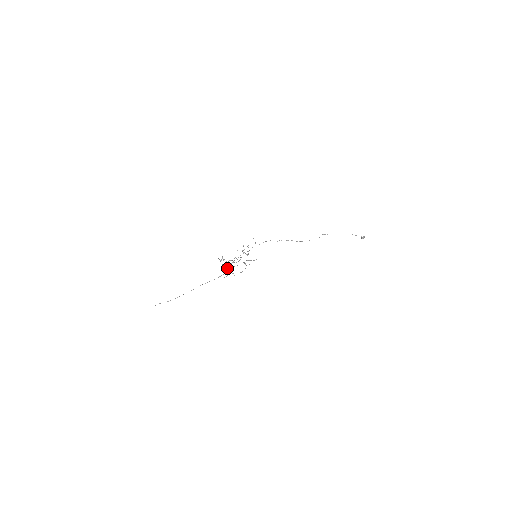
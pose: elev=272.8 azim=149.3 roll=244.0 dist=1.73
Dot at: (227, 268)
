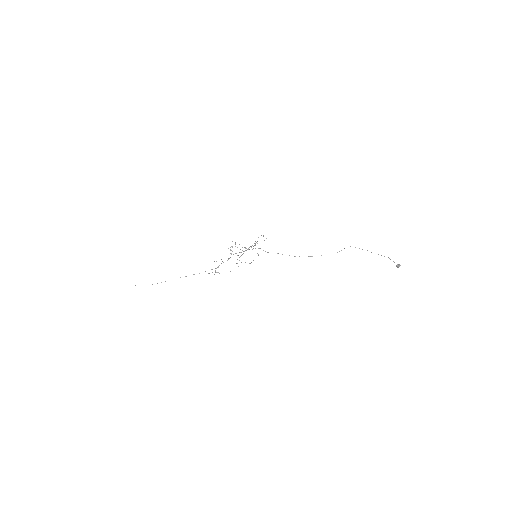
Dot at: occluded
